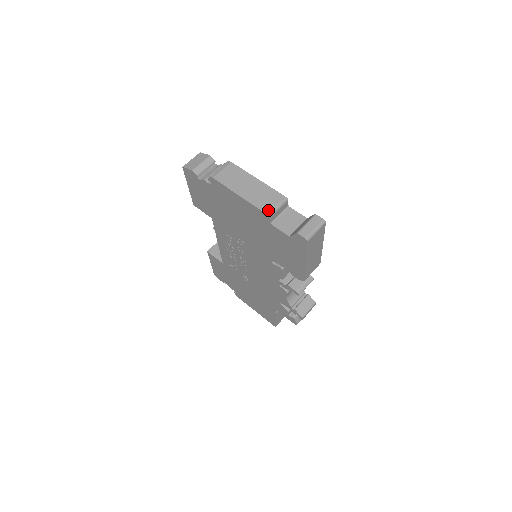
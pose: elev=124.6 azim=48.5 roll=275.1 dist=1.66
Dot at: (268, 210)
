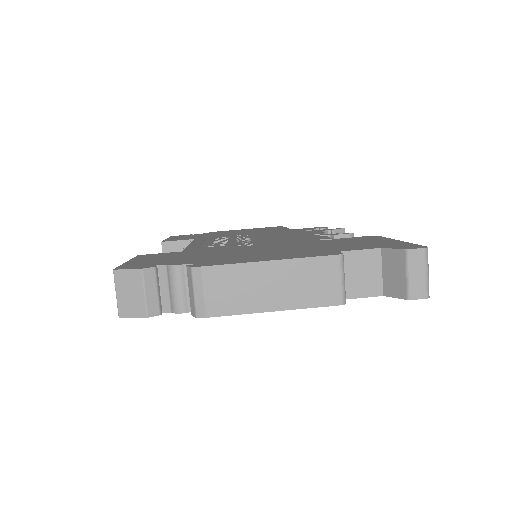
Dot at: (336, 298)
